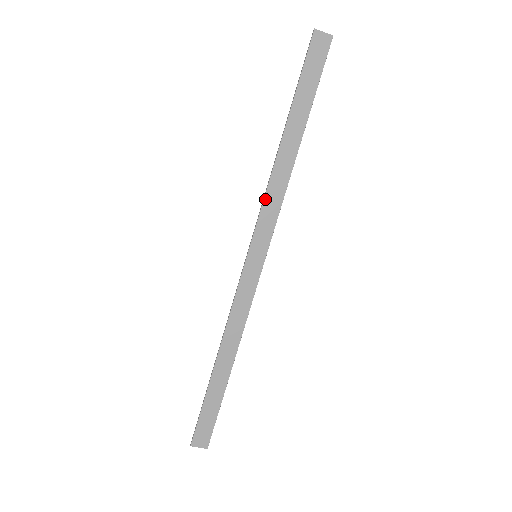
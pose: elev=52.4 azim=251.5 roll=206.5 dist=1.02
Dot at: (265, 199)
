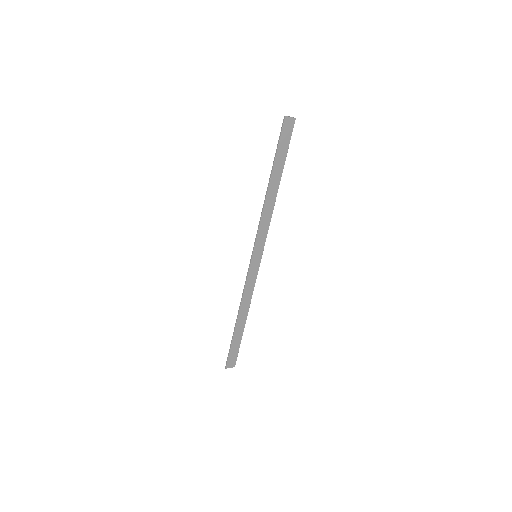
Dot at: (261, 223)
